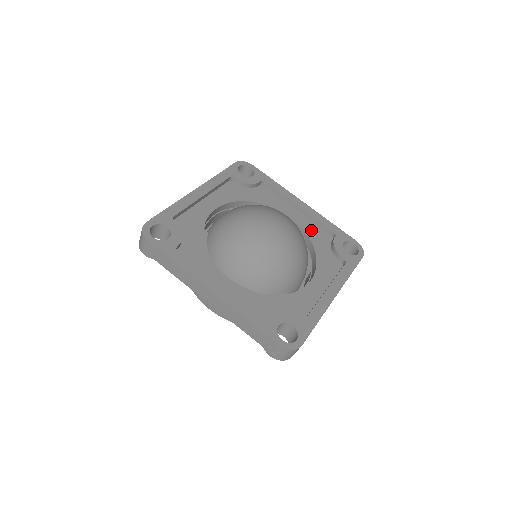
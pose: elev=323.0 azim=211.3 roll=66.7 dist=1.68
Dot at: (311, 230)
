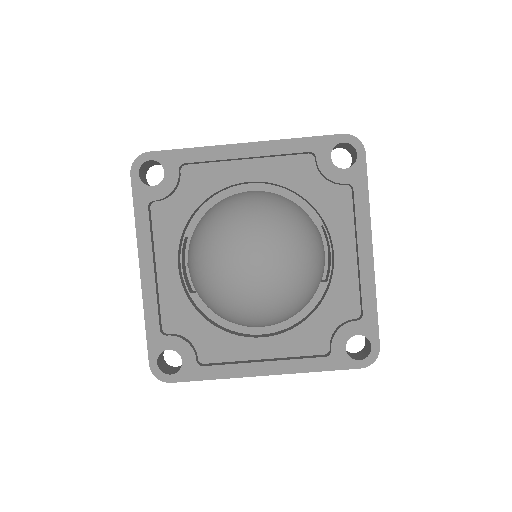
Dot at: (283, 174)
